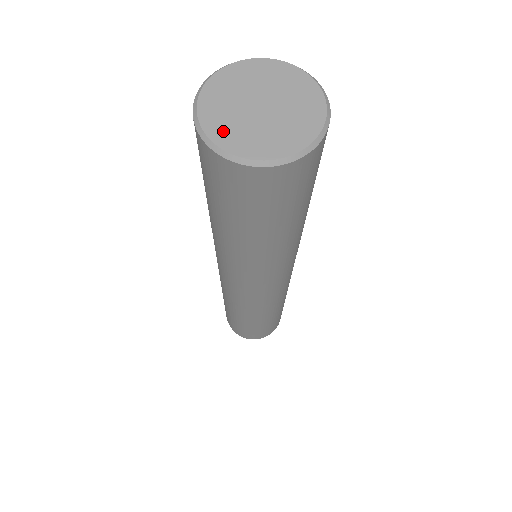
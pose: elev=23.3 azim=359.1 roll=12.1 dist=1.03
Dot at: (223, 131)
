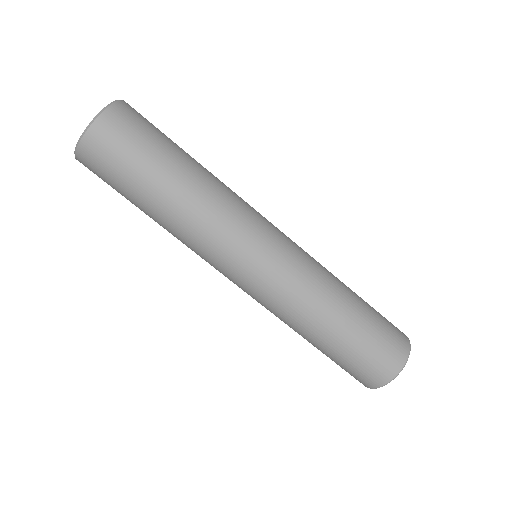
Dot at: occluded
